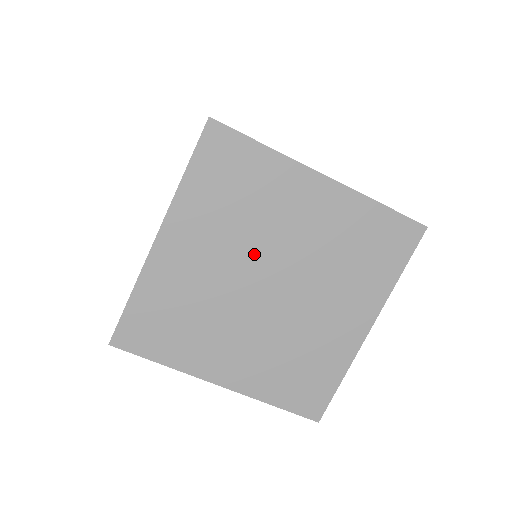
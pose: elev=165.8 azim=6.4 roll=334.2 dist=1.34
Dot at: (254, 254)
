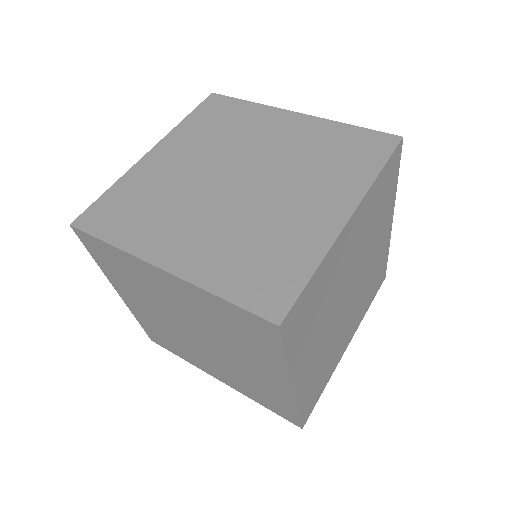
Dot at: (337, 303)
